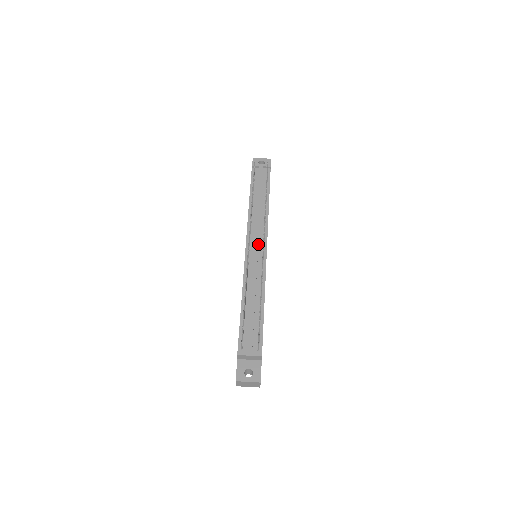
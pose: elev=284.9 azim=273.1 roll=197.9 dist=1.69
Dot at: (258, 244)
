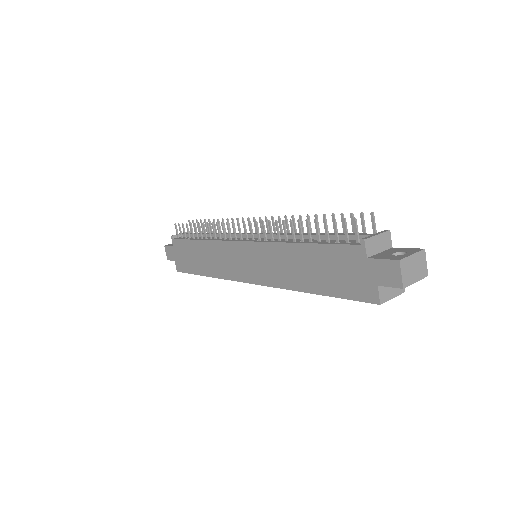
Dot at: occluded
